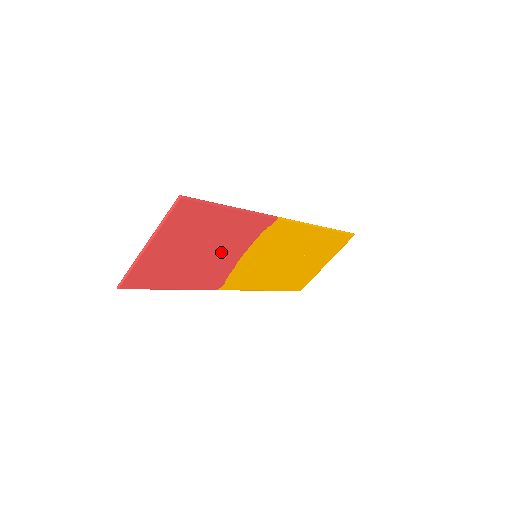
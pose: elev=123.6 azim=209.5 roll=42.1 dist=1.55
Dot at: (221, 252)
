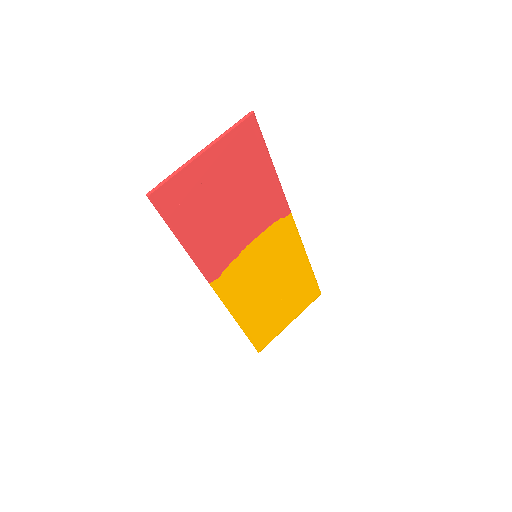
Dot at: (240, 221)
